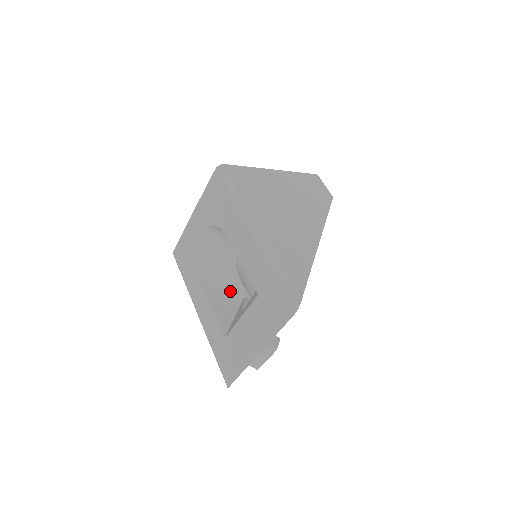
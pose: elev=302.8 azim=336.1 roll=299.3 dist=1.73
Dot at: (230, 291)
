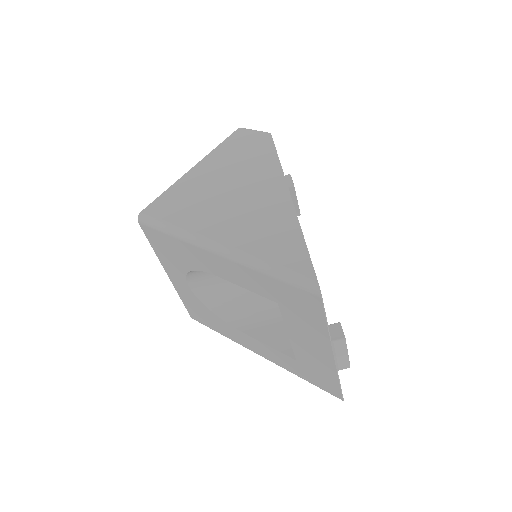
Dot at: (264, 309)
